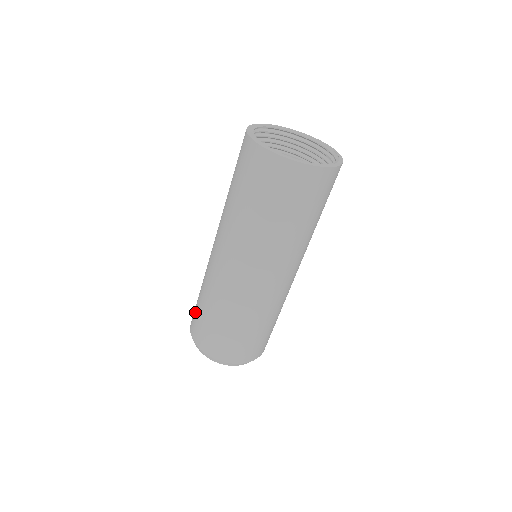
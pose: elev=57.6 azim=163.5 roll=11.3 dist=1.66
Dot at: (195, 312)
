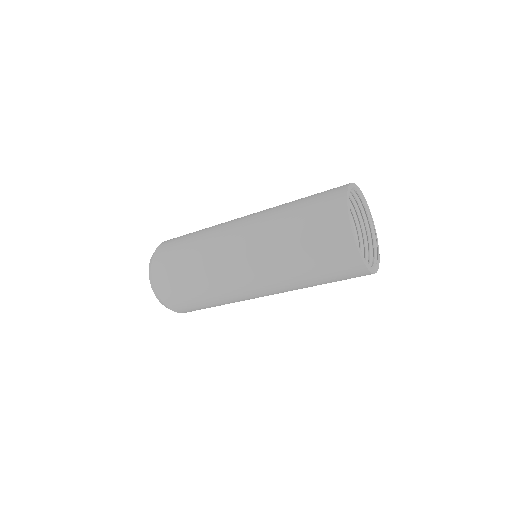
Dot at: (185, 302)
